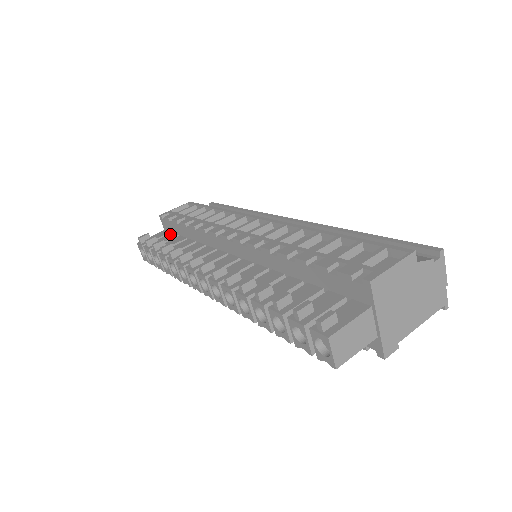
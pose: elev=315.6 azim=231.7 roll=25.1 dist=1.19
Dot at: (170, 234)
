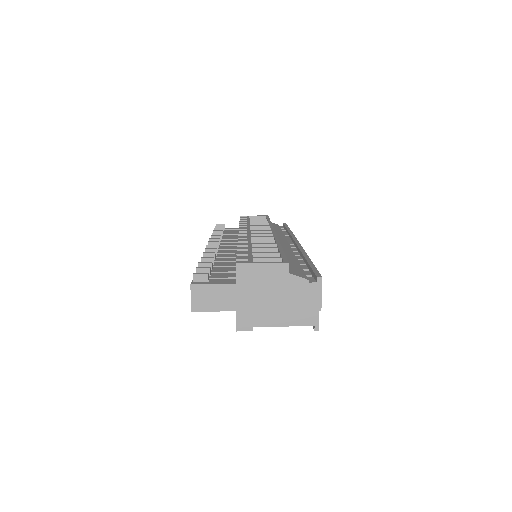
Dot at: (237, 230)
